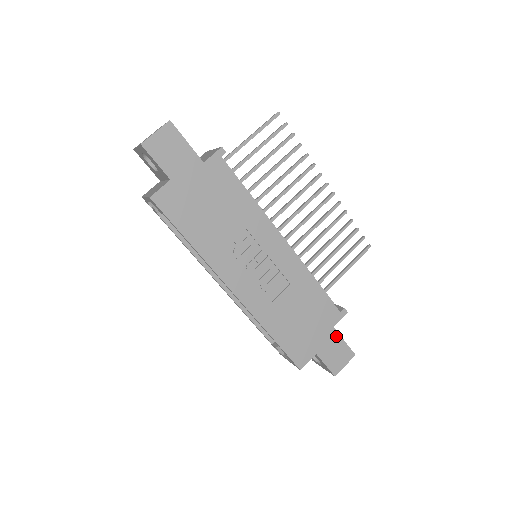
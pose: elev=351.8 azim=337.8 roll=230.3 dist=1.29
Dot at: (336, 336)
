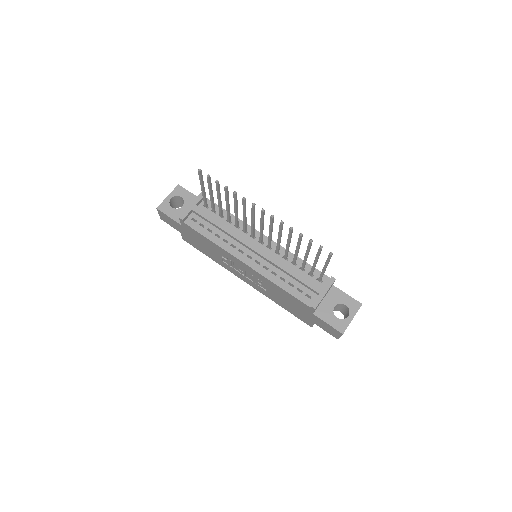
Dot at: (319, 319)
